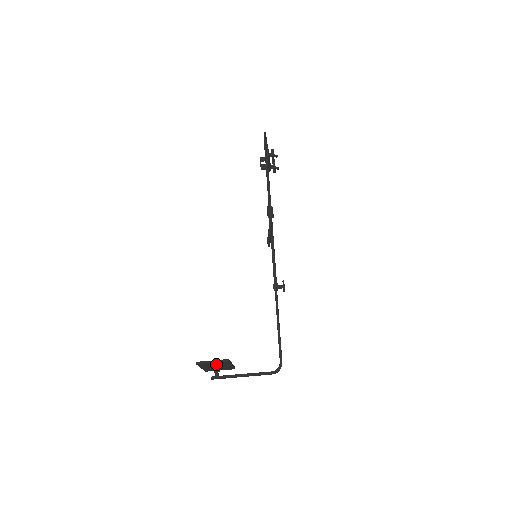
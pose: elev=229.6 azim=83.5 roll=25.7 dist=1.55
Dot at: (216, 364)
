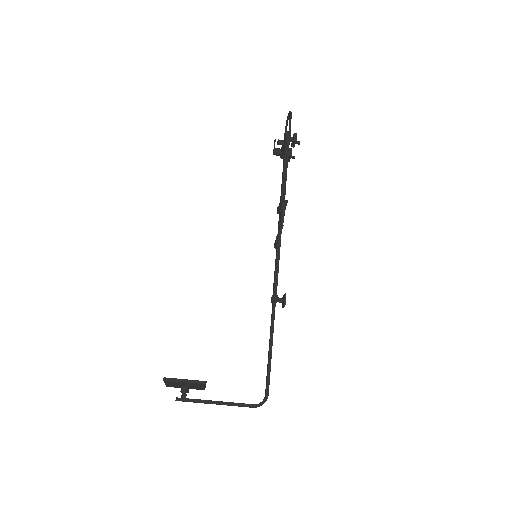
Dot at: (188, 384)
